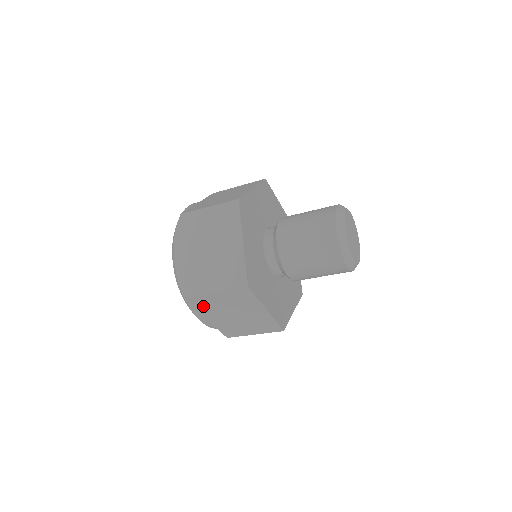
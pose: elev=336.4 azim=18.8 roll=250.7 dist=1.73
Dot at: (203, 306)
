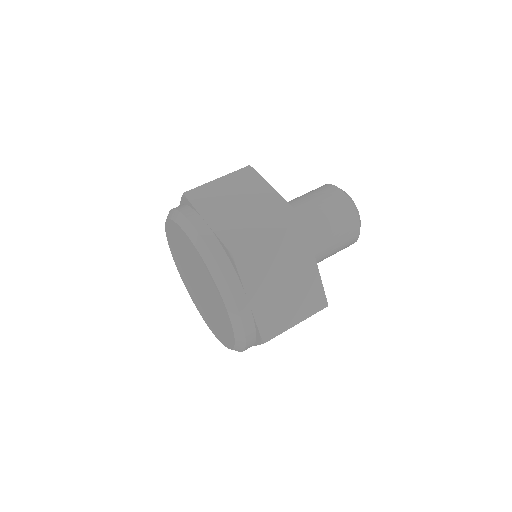
Dot at: occluded
